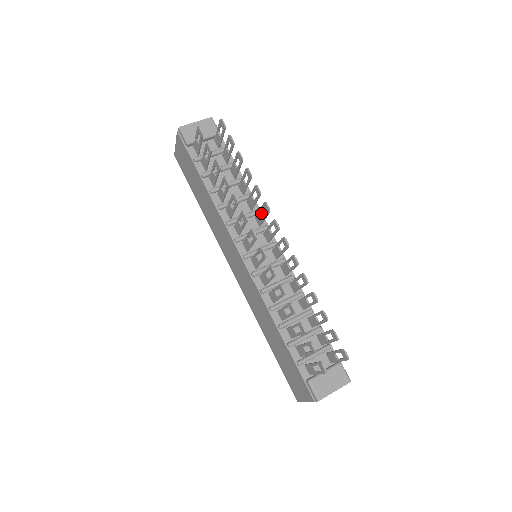
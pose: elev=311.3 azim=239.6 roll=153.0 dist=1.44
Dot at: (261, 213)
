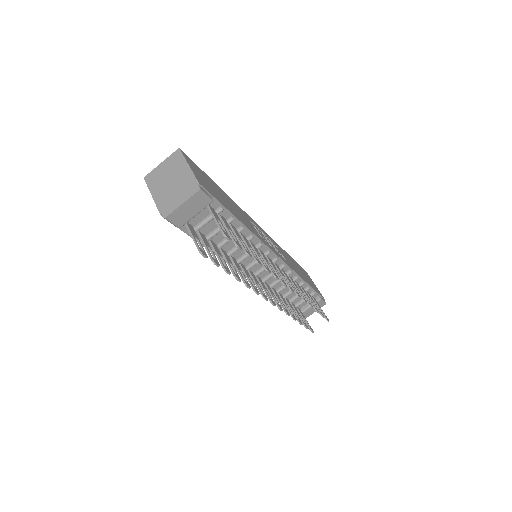
Dot at: (266, 262)
